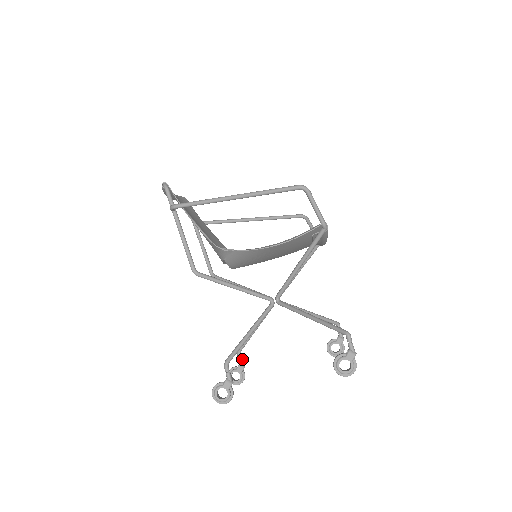
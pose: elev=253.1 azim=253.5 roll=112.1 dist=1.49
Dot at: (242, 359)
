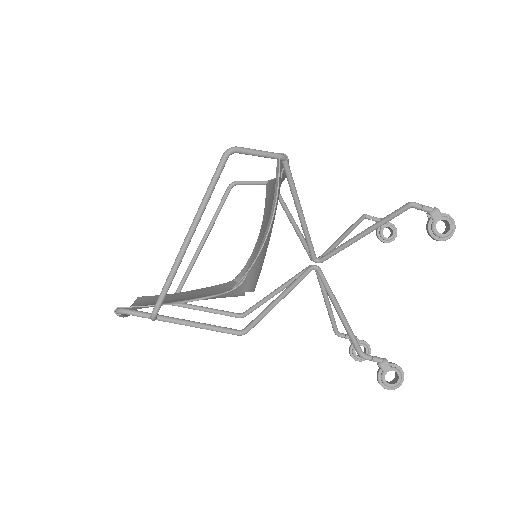
Dot at: (347, 335)
